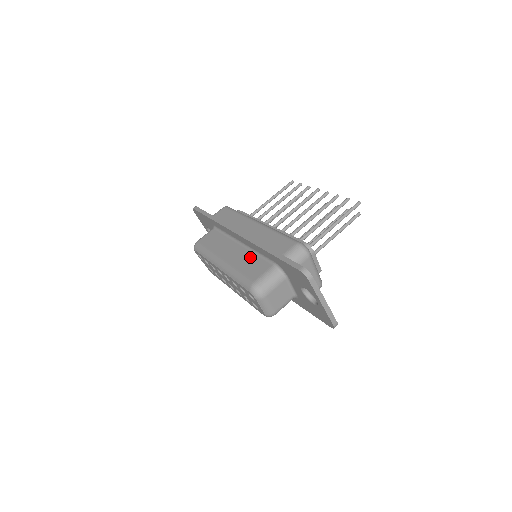
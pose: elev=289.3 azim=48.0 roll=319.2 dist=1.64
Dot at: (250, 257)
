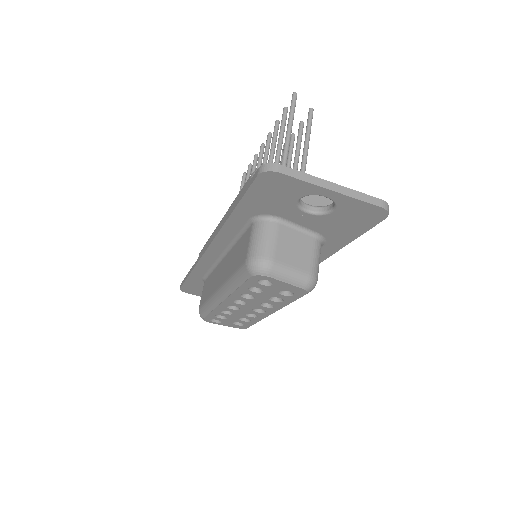
Dot at: (234, 251)
